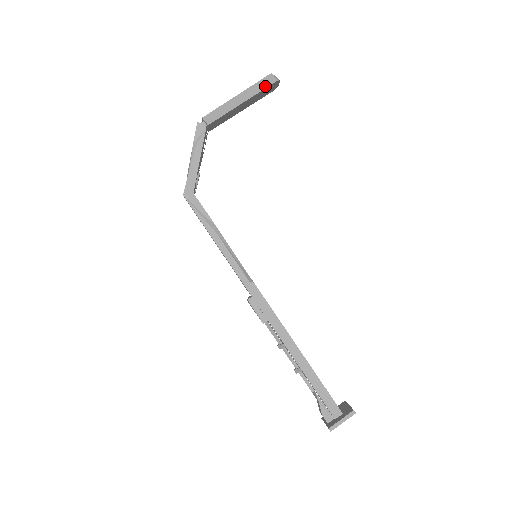
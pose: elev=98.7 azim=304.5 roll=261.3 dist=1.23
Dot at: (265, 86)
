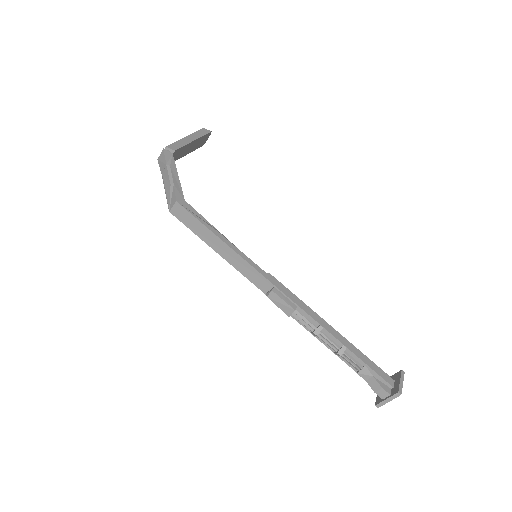
Dot at: (204, 133)
